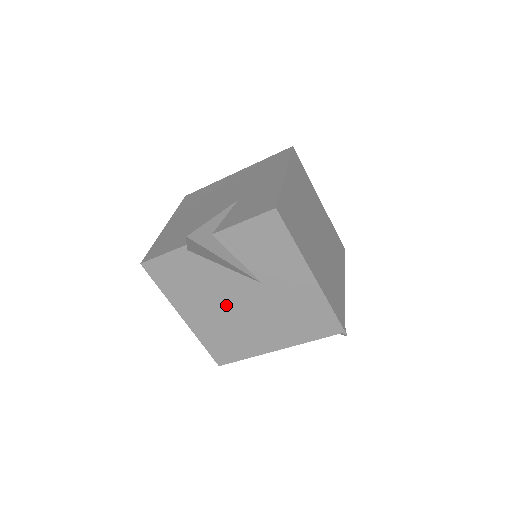
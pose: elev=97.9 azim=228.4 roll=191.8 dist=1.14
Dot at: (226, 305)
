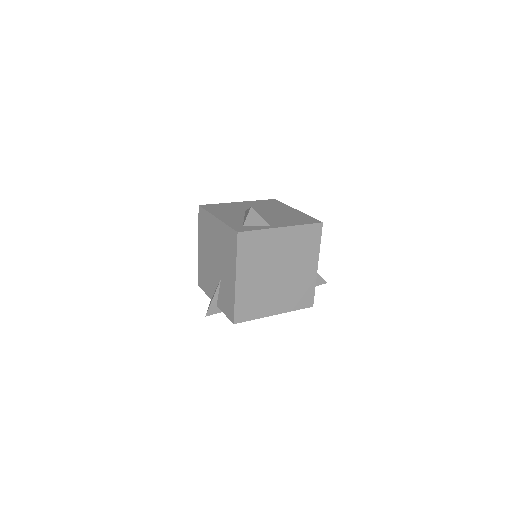
Dot at: occluded
